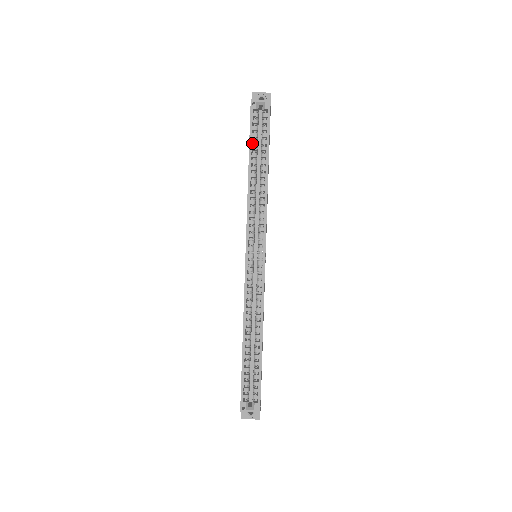
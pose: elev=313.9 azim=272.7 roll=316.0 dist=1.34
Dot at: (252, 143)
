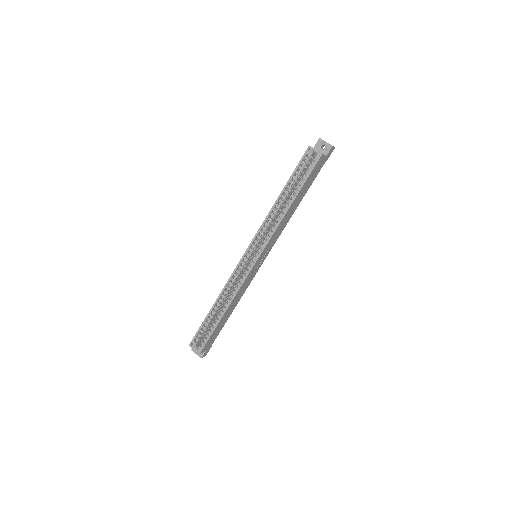
Dot at: (293, 178)
